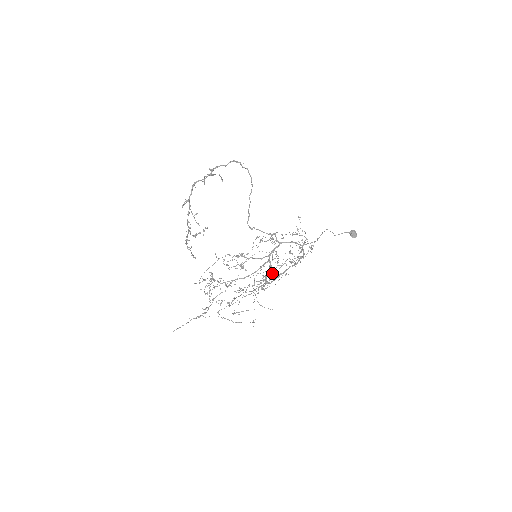
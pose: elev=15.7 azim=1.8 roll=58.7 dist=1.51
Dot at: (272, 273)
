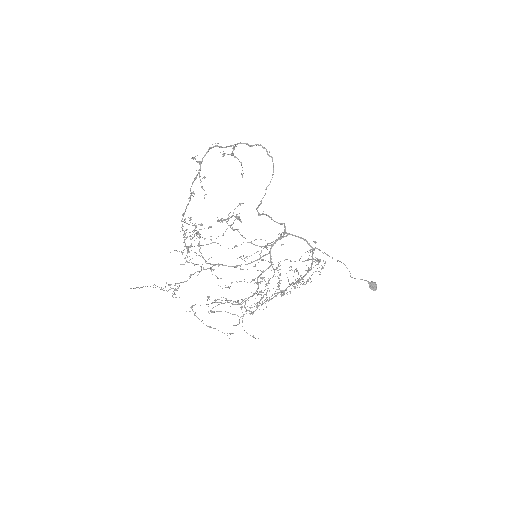
Dot at: occluded
